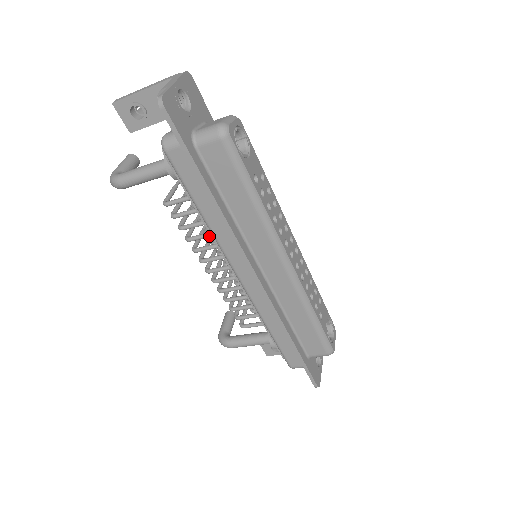
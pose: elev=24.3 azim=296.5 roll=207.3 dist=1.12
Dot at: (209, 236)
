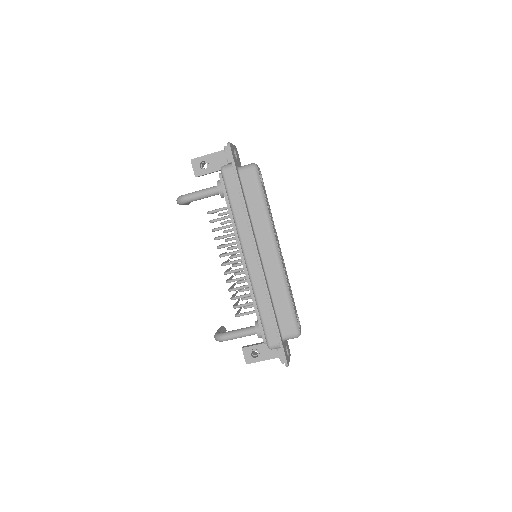
Dot at: (231, 235)
